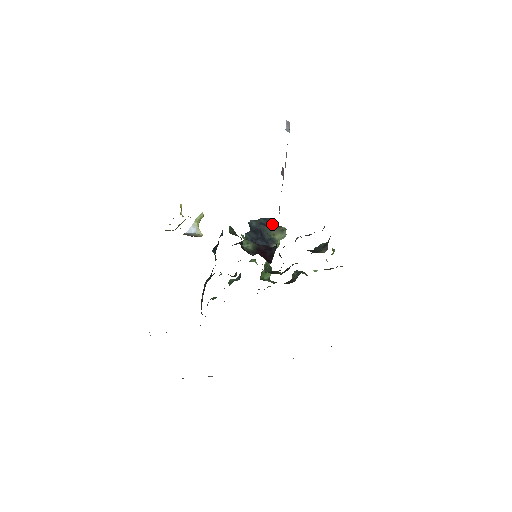
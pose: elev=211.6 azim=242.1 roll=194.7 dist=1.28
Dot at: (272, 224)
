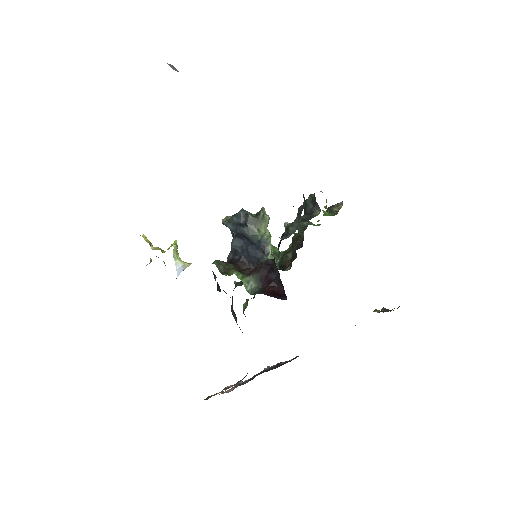
Dot at: (249, 221)
